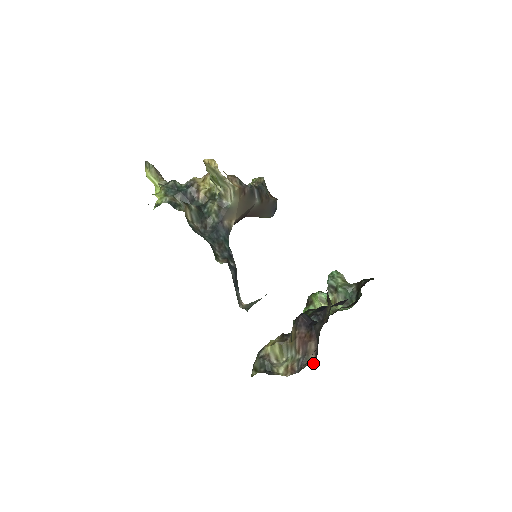
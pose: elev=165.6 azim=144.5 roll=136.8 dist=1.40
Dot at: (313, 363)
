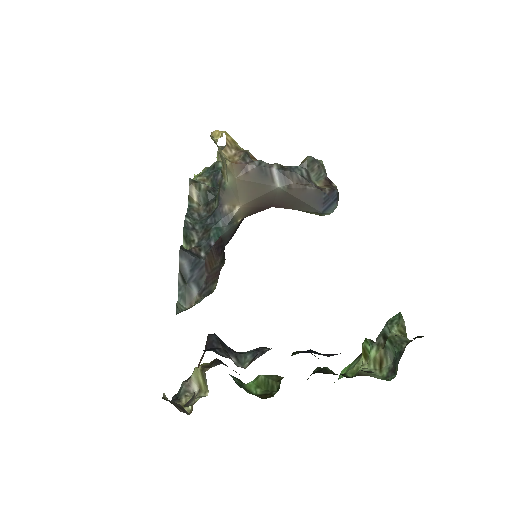
Dot at: (189, 405)
